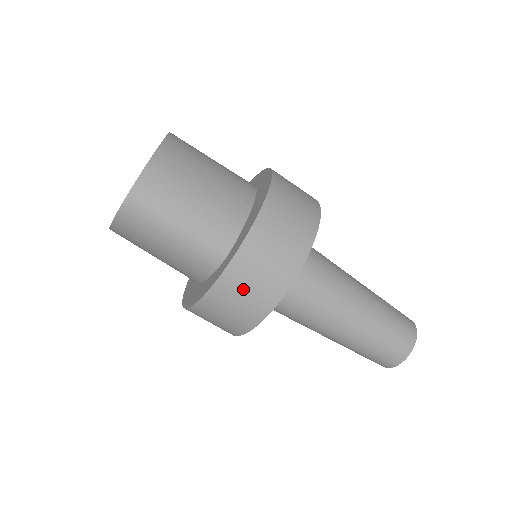
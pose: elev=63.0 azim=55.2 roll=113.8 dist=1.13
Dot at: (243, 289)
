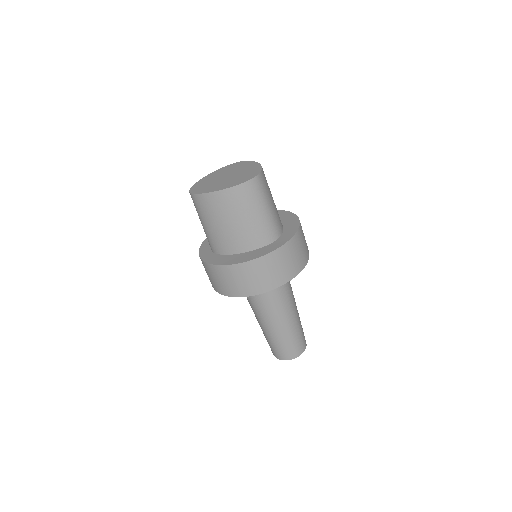
Dot at: (290, 257)
